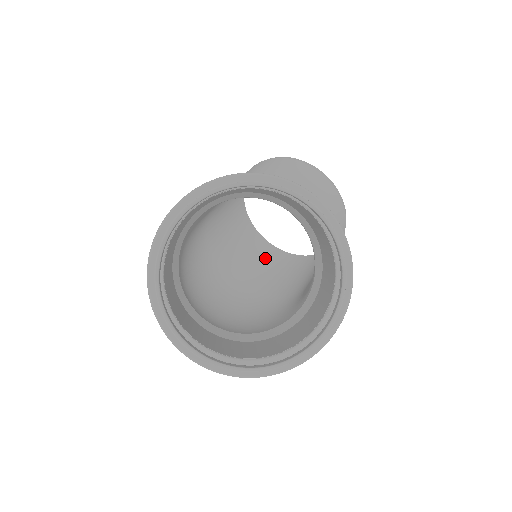
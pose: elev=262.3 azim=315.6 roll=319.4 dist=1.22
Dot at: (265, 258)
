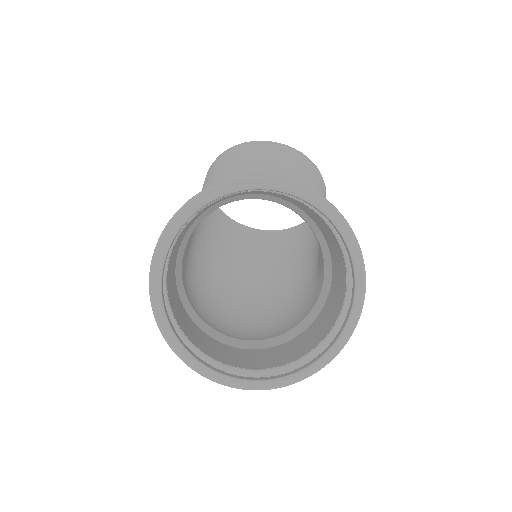
Dot at: (269, 247)
